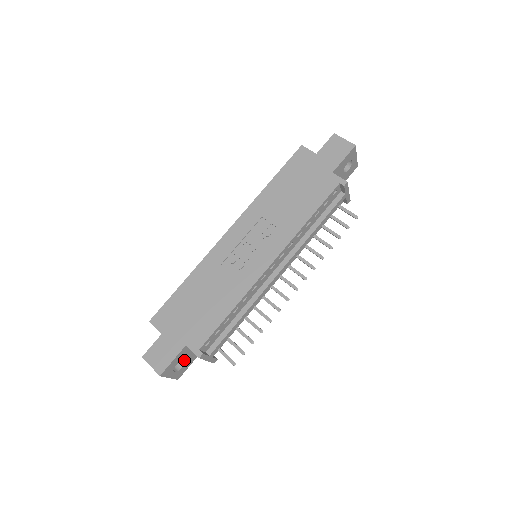
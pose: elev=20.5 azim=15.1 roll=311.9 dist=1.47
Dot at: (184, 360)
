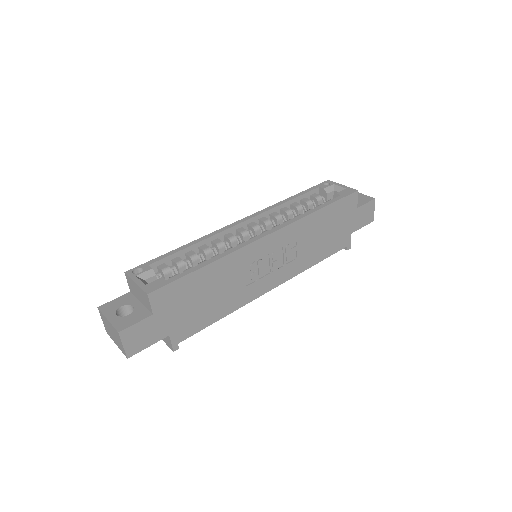
Dot at: occluded
